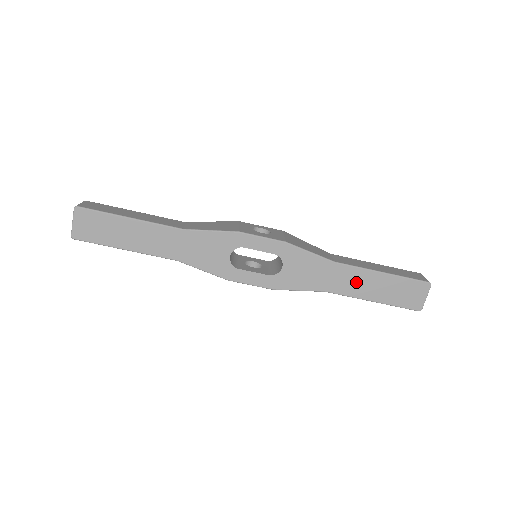
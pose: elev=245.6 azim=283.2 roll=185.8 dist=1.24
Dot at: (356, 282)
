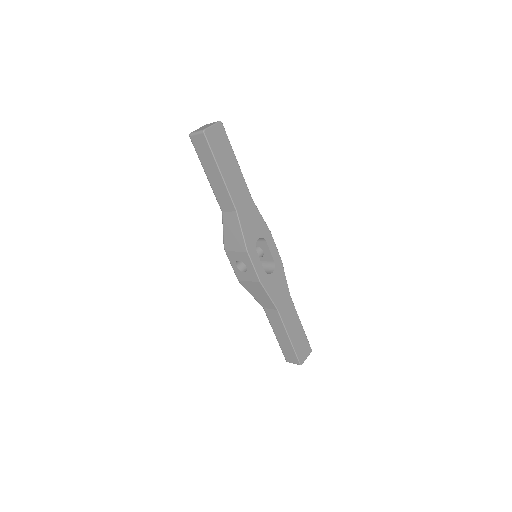
Dot at: (291, 318)
